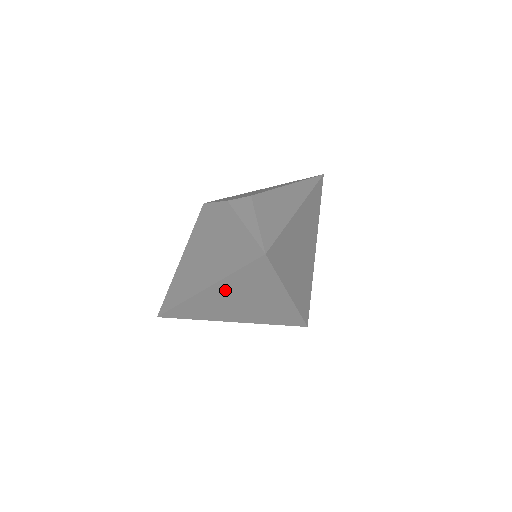
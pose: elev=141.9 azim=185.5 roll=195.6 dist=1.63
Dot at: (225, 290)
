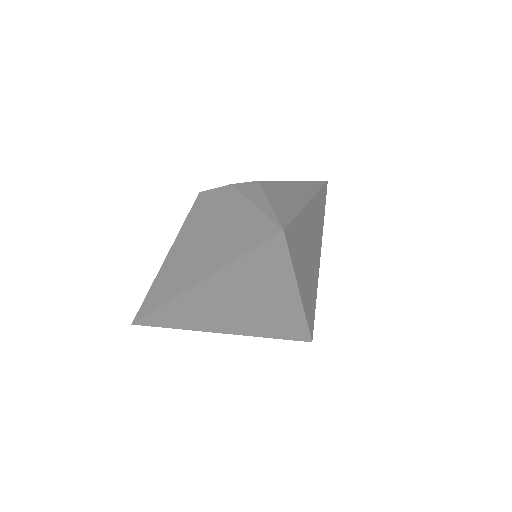
Dot at: (224, 284)
